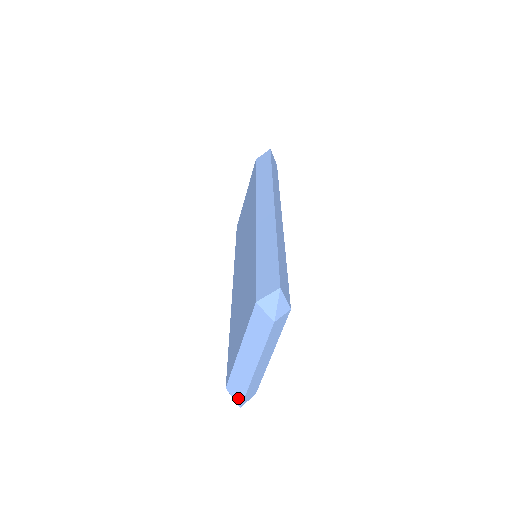
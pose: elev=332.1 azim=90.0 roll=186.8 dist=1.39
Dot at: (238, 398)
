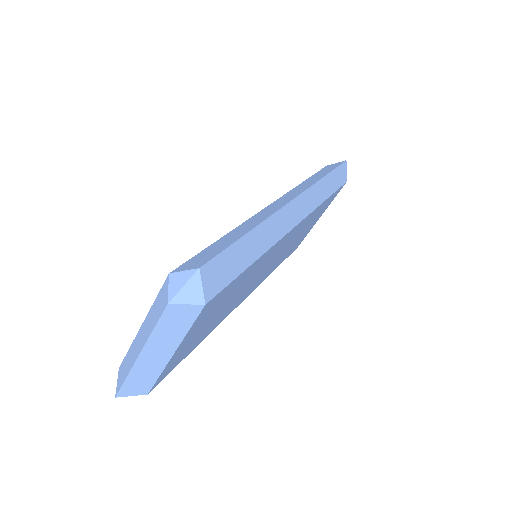
Dot at: (118, 385)
